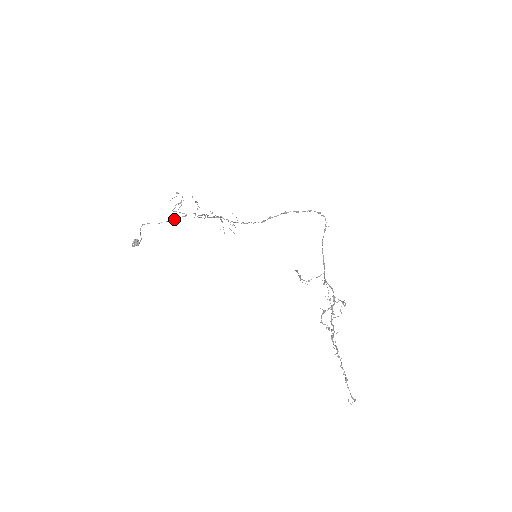
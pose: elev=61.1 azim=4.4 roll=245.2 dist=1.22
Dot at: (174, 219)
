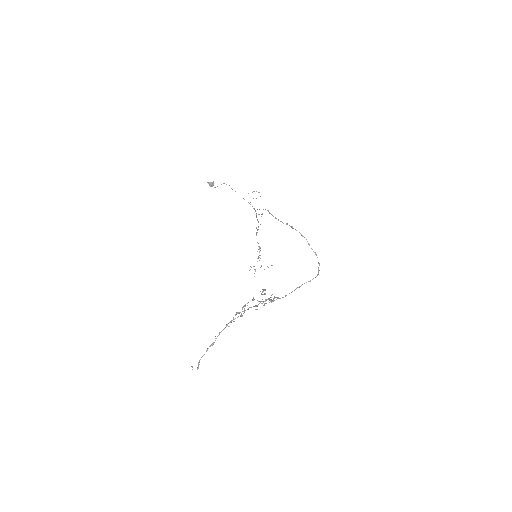
Dot at: (243, 198)
